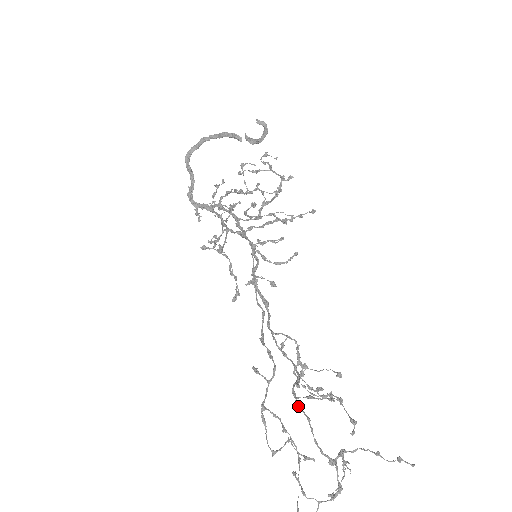
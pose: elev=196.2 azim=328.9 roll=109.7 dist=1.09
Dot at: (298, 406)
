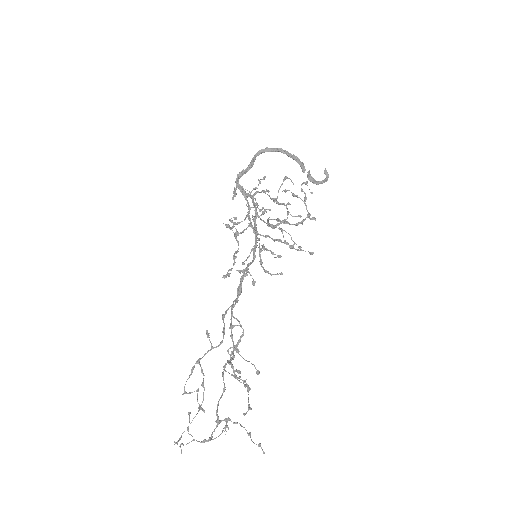
Dot at: (223, 377)
